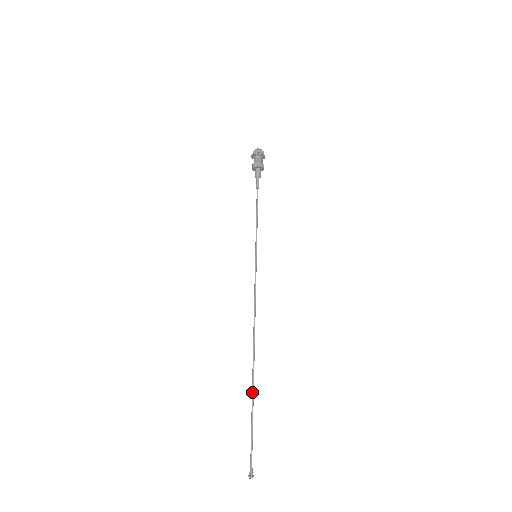
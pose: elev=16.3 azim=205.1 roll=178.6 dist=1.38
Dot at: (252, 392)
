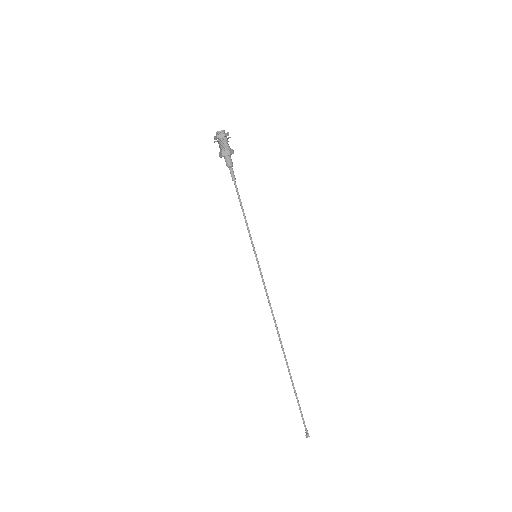
Dot at: (290, 377)
